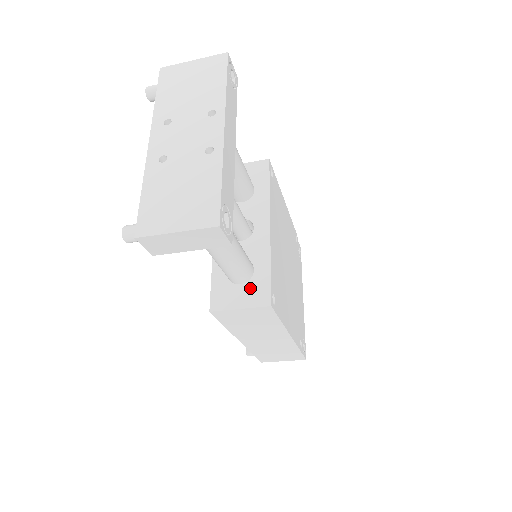
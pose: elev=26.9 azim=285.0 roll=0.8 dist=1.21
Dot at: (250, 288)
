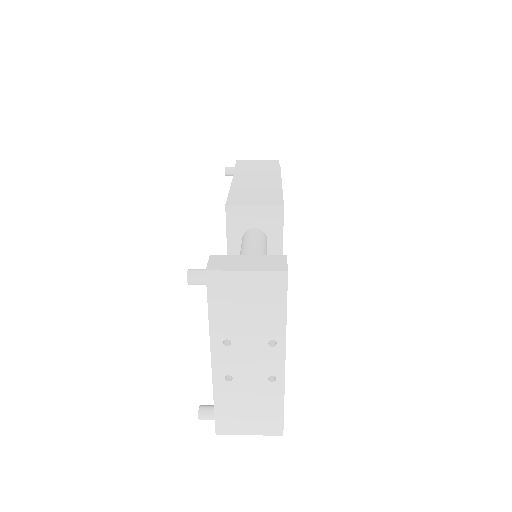
Dot at: occluded
